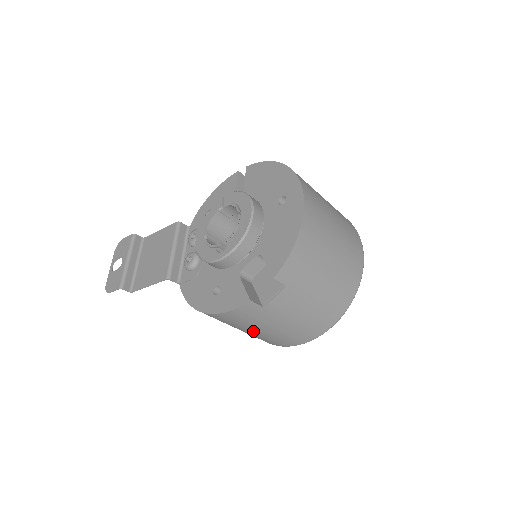
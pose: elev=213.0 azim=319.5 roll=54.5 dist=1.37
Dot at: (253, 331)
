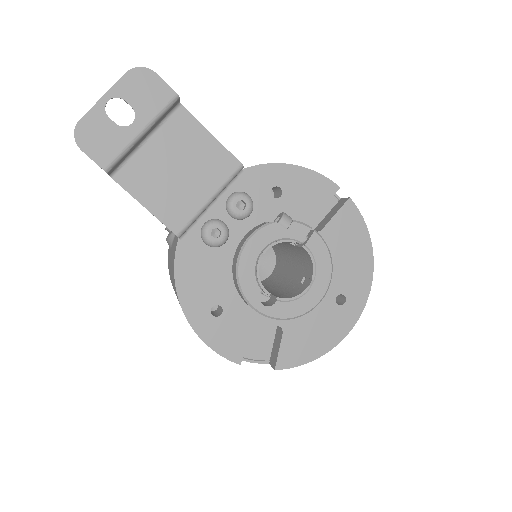
Dot at: occluded
